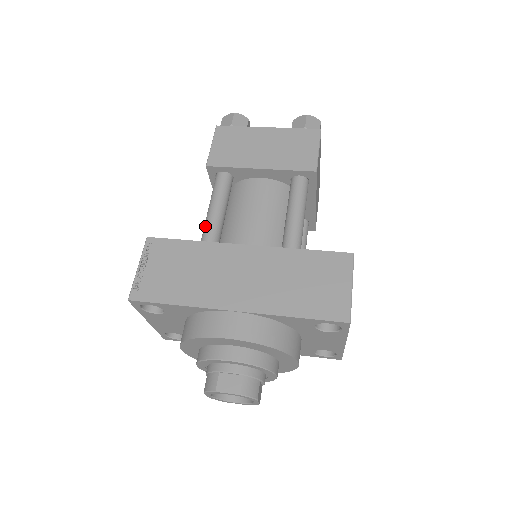
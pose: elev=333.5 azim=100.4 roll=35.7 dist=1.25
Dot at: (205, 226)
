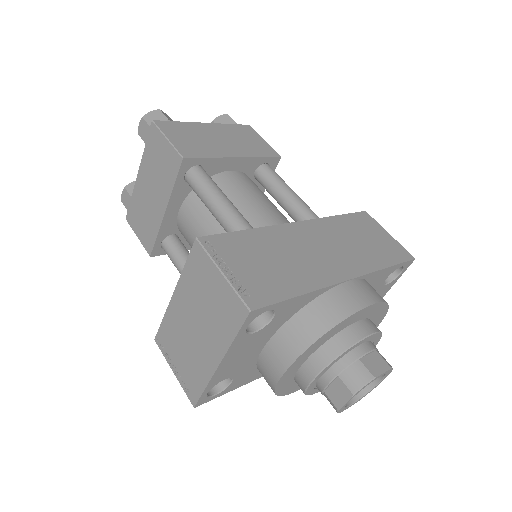
Dot at: (232, 219)
